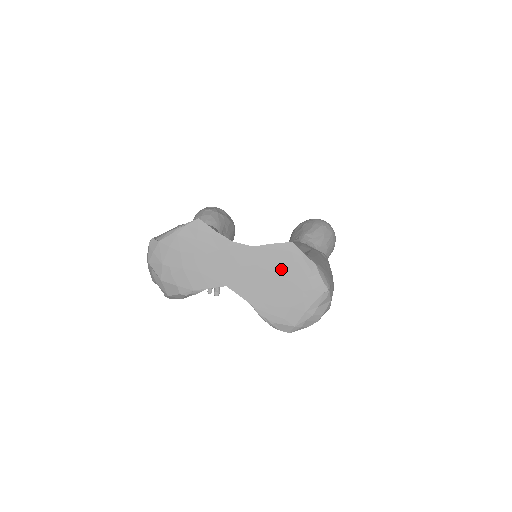
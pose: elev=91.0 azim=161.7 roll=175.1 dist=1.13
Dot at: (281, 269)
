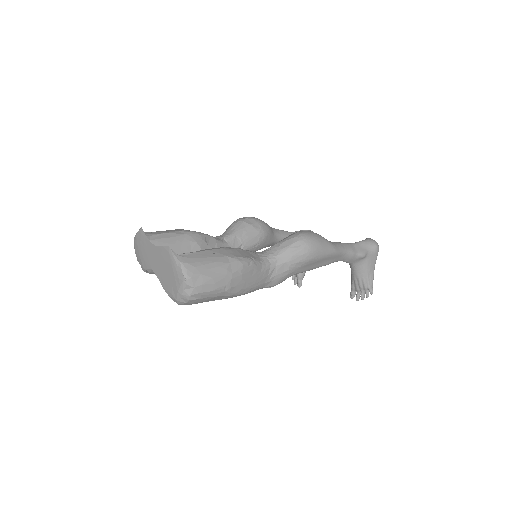
Dot at: (167, 262)
